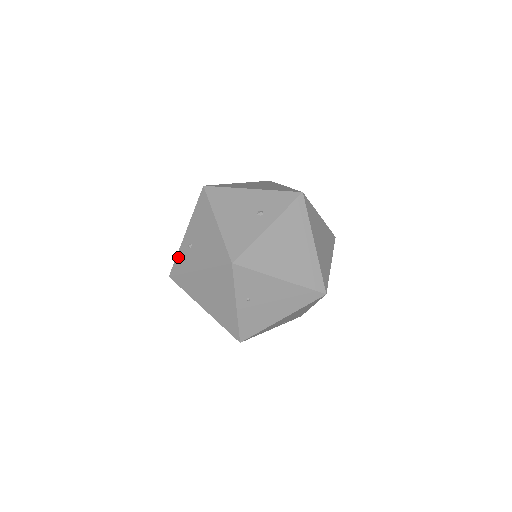
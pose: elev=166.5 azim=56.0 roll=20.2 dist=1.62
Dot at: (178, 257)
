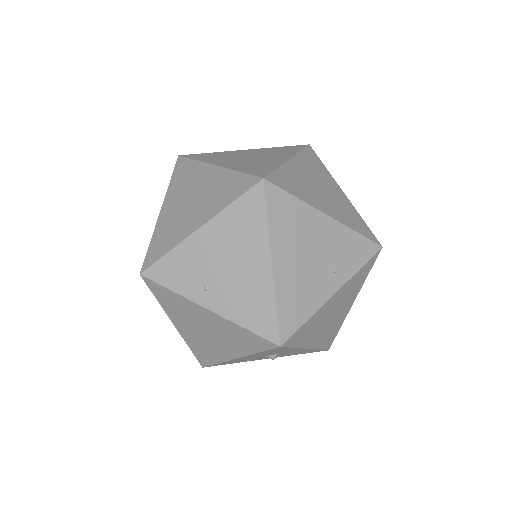
Dot at: occluded
